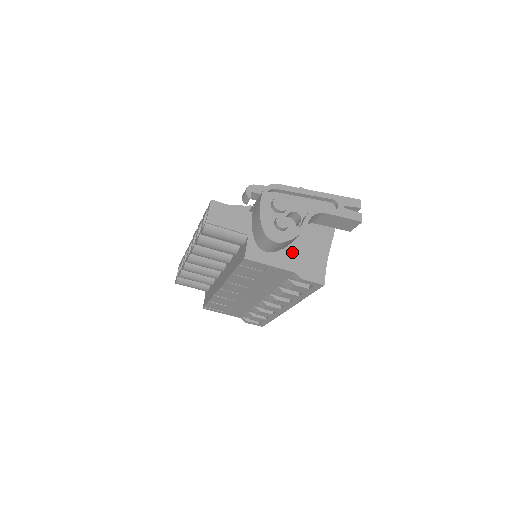
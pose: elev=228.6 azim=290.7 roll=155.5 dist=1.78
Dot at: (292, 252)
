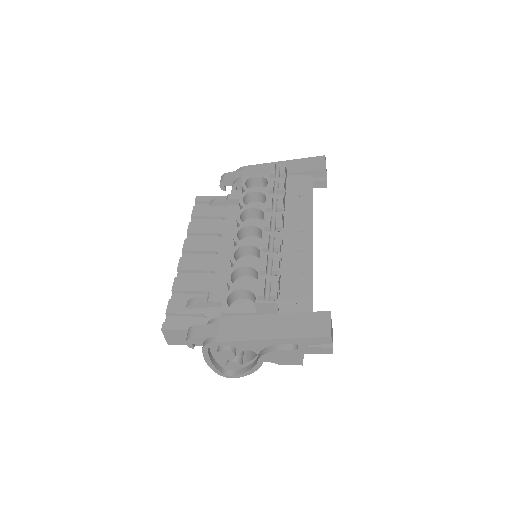
Dot at: occluded
